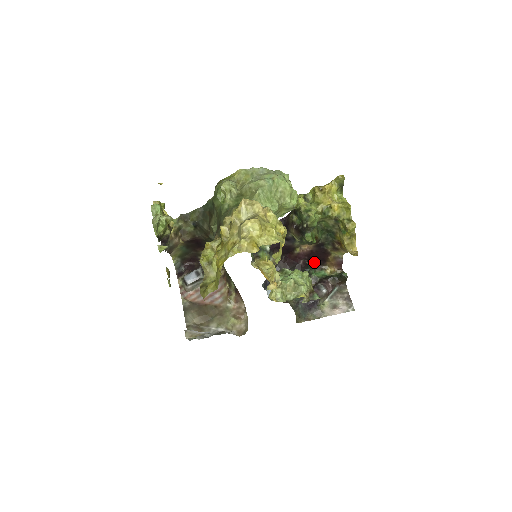
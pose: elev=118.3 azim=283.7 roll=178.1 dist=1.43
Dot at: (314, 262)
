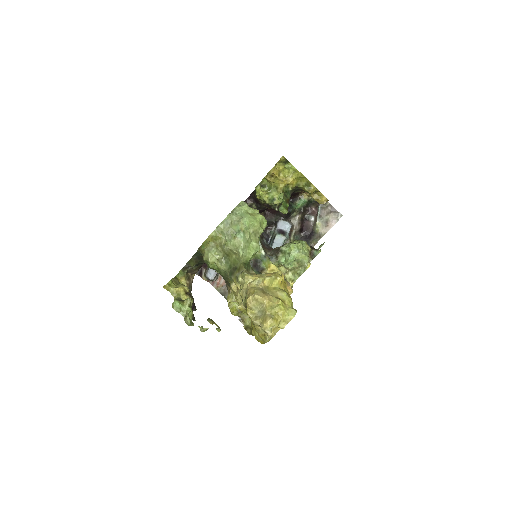
Dot at: (291, 197)
